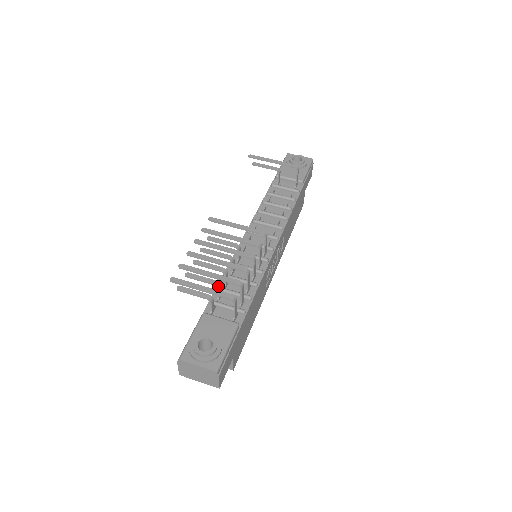
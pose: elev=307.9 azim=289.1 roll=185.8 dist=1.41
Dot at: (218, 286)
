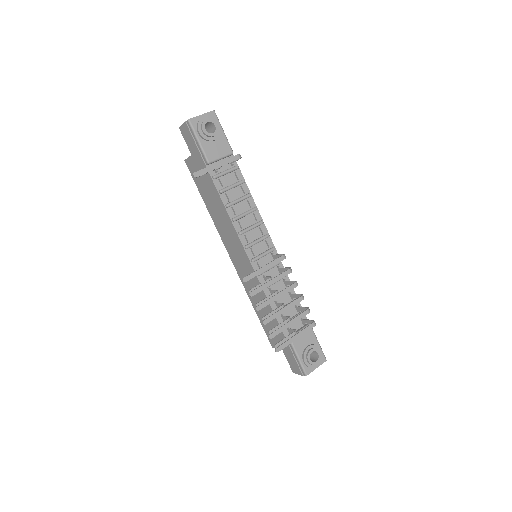
Dot at: occluded
